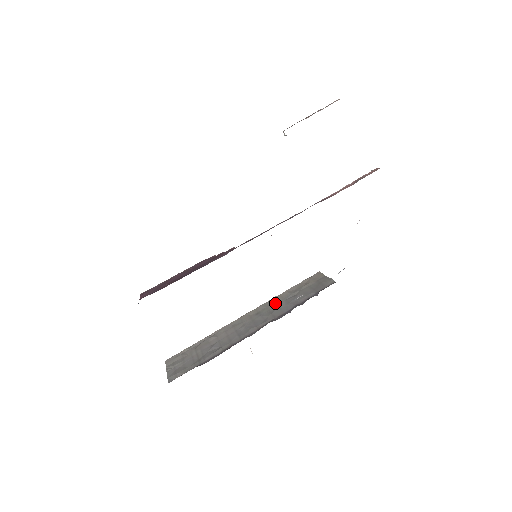
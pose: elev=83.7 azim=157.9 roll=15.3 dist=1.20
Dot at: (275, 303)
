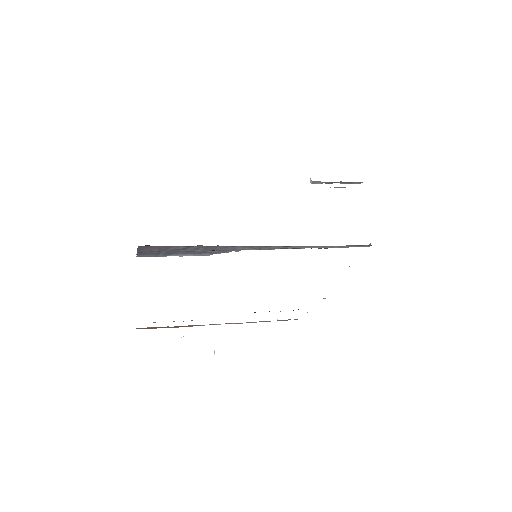
Dot at: occluded
